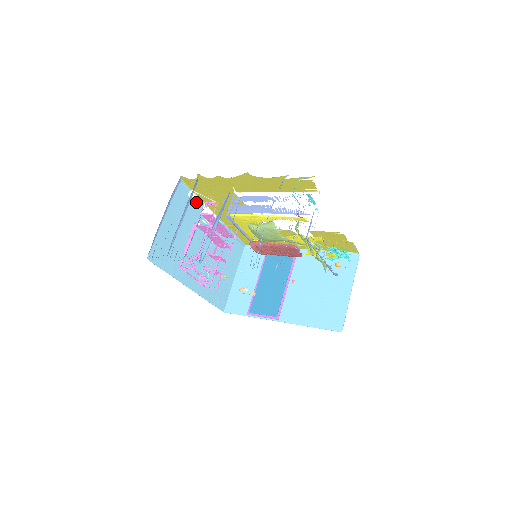
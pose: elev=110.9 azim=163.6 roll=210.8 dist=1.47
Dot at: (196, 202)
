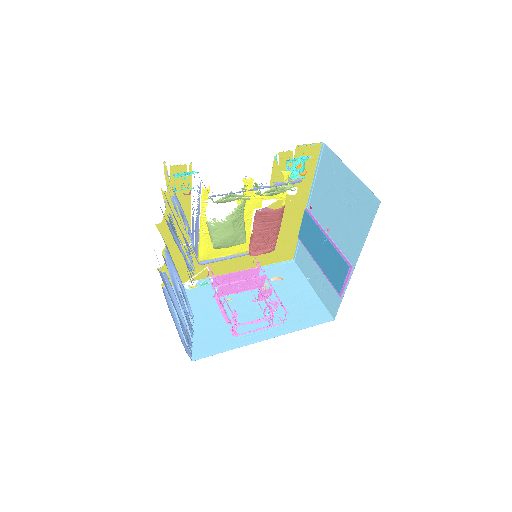
Dot at: (200, 285)
